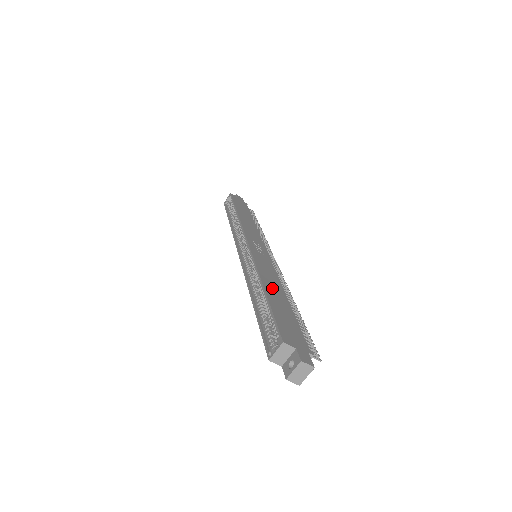
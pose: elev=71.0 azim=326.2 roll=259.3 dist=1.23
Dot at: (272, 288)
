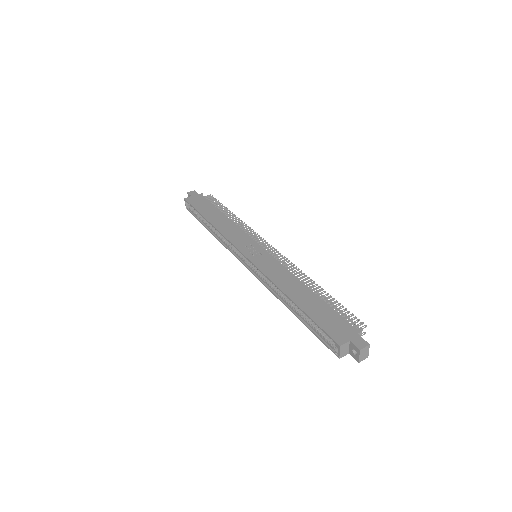
Dot at: (295, 292)
